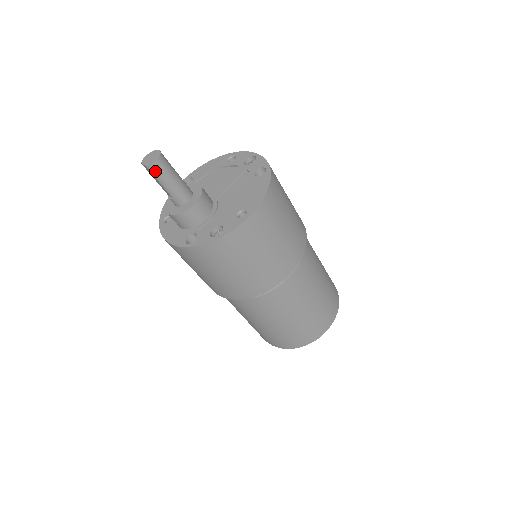
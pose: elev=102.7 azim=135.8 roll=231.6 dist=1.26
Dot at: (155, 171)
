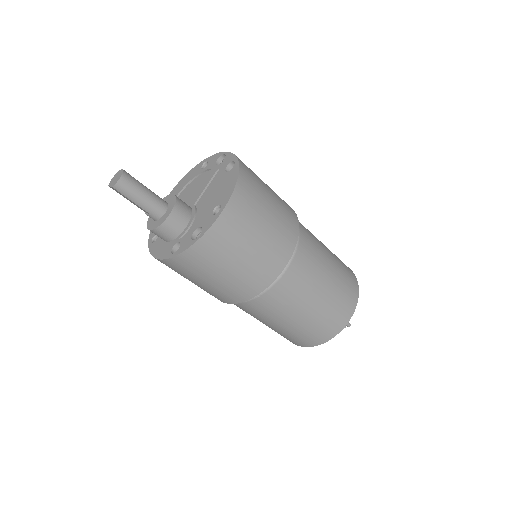
Dot at: (122, 189)
